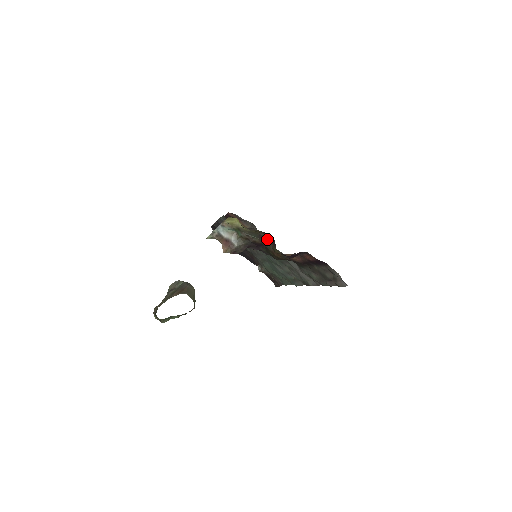
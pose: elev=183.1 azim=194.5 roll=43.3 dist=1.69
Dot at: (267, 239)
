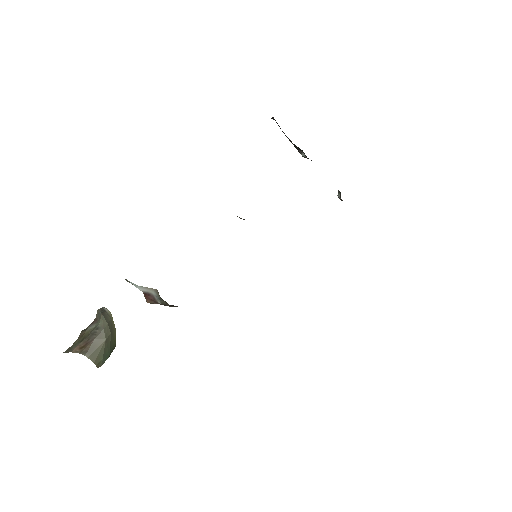
Dot at: occluded
